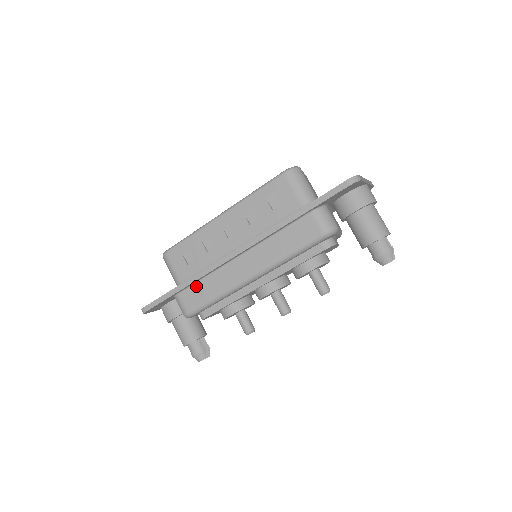
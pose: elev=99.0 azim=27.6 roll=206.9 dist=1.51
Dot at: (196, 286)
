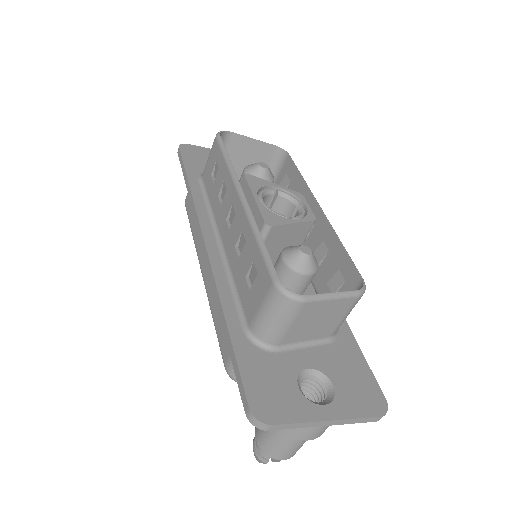
Dot at: occluded
